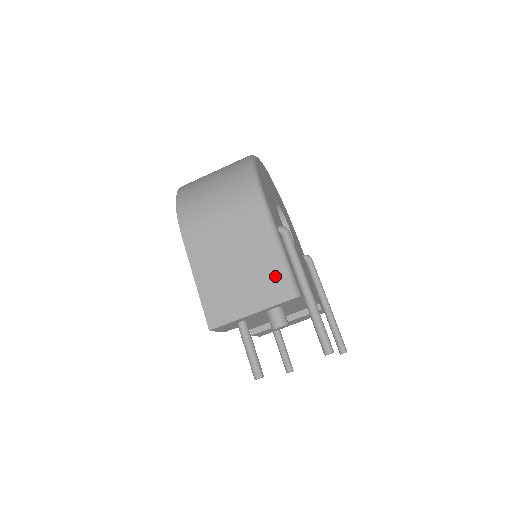
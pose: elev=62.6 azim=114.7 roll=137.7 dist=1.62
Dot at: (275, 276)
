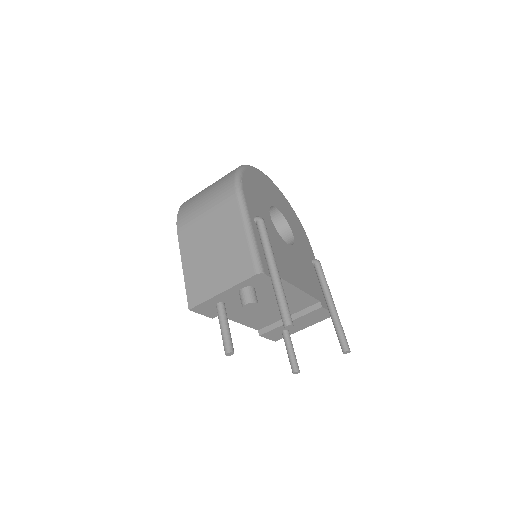
Dot at: (243, 257)
